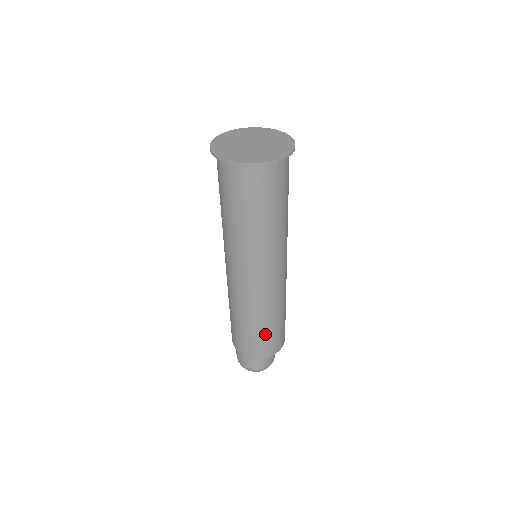
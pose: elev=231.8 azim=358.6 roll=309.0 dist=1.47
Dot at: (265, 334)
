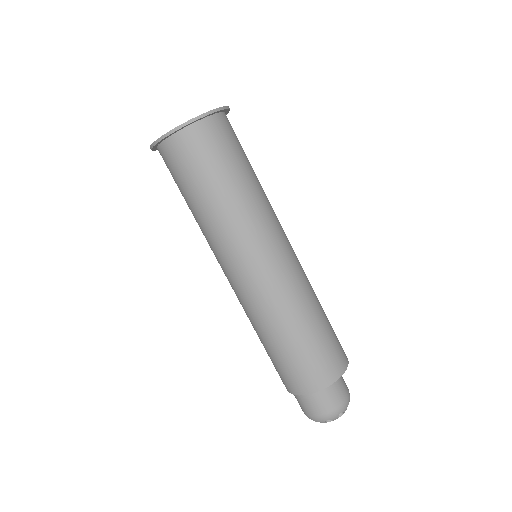
Dot at: (301, 351)
